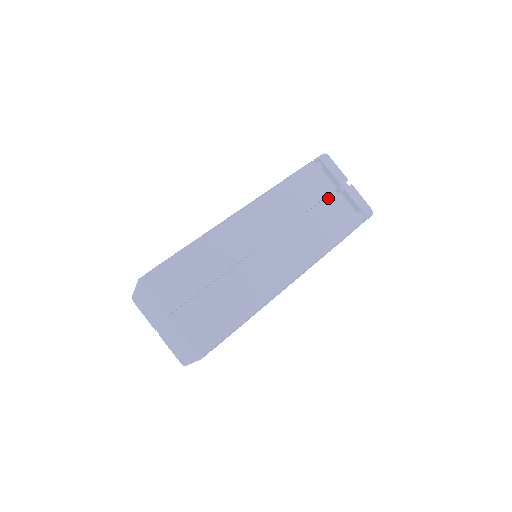
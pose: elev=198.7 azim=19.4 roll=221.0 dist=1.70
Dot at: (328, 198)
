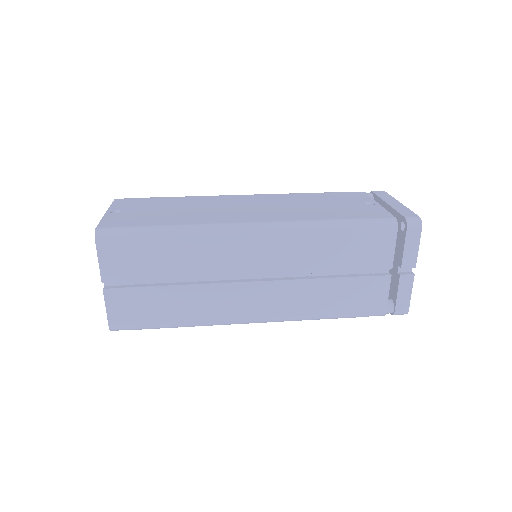
Dot at: occluded
